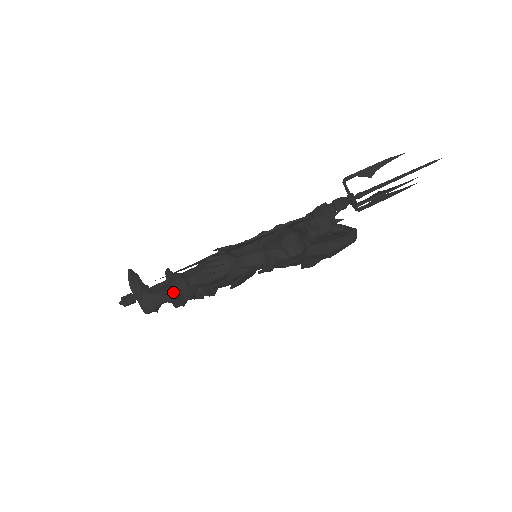
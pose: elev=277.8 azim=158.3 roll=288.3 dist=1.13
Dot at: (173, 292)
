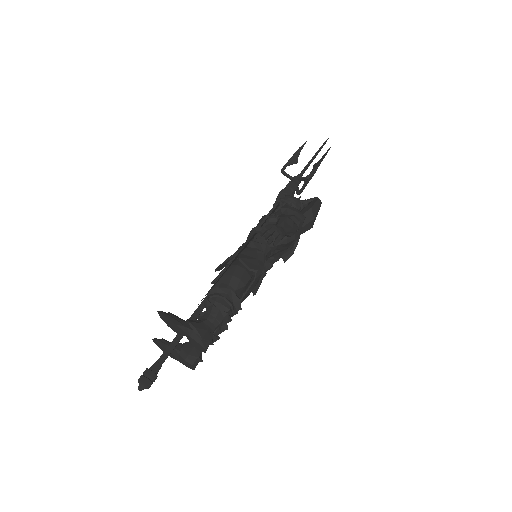
Dot at: (223, 307)
